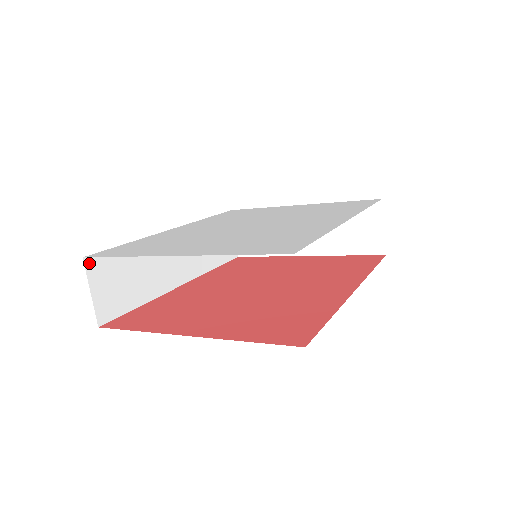
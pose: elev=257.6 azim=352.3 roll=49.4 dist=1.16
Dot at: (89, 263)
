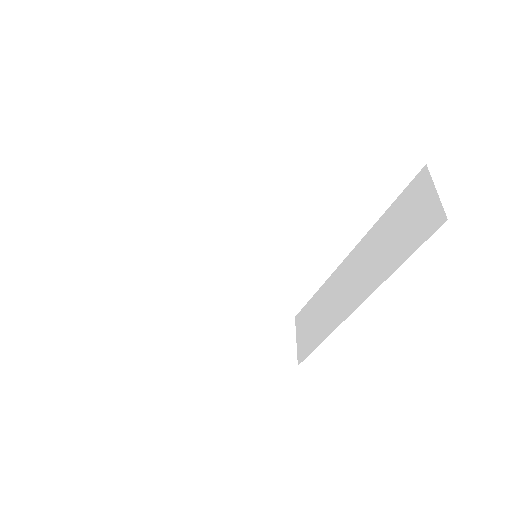
Dot at: occluded
